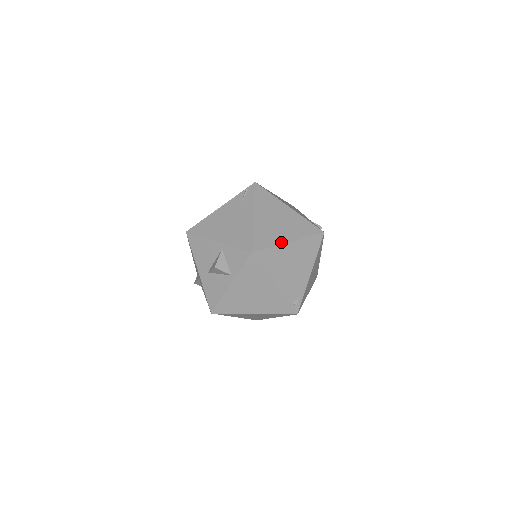
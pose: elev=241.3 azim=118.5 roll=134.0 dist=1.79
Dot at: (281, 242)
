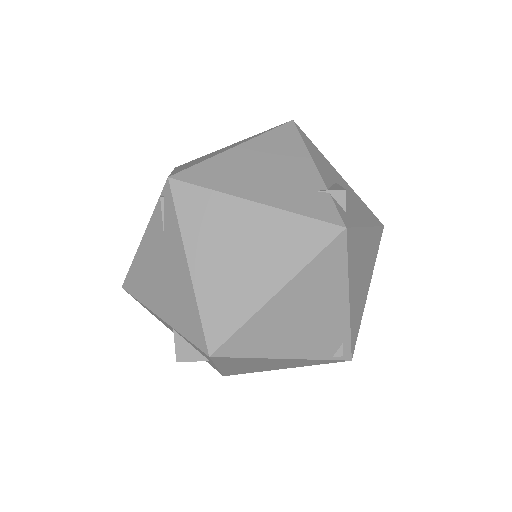
Dot at: (258, 304)
